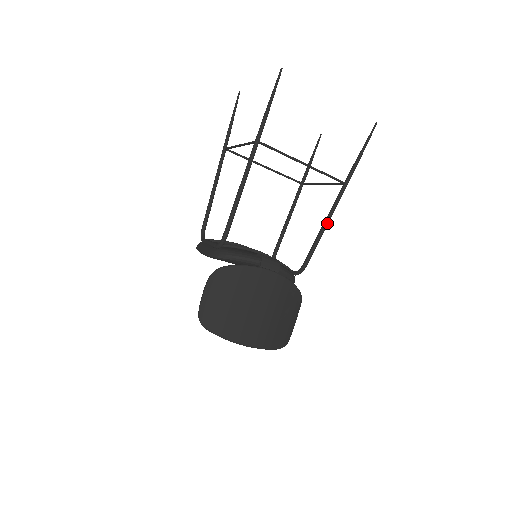
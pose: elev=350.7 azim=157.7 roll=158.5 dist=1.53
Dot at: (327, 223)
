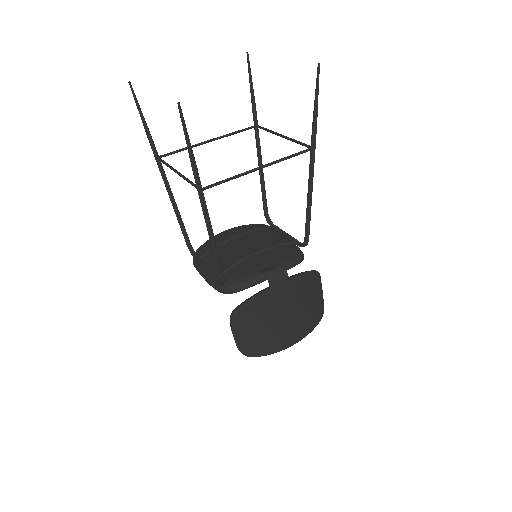
Dot at: (311, 196)
